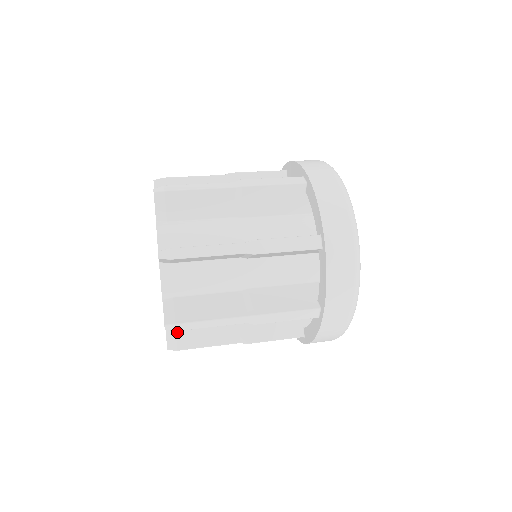
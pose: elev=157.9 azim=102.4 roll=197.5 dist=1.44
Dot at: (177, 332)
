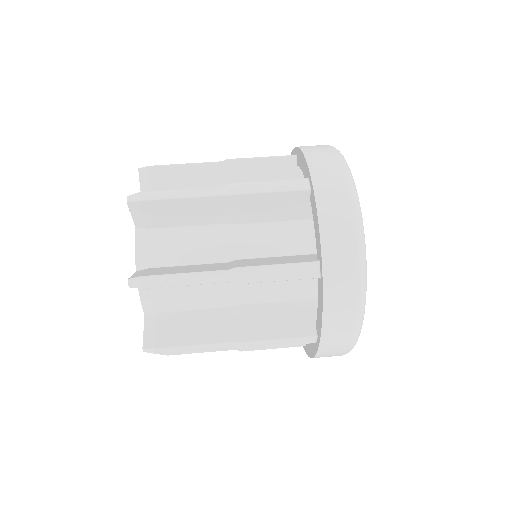
Dot at: occluded
